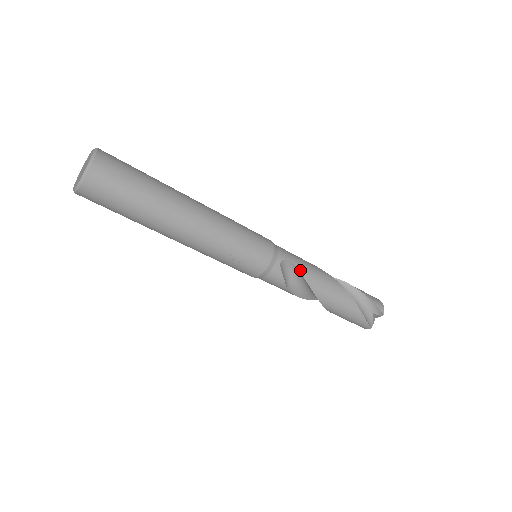
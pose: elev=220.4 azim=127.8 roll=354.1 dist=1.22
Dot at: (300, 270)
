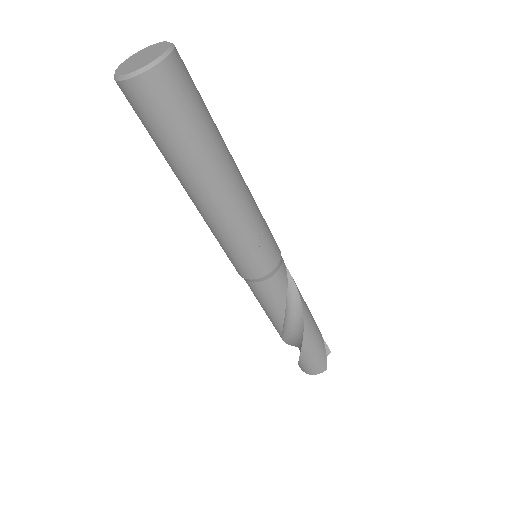
Dot at: occluded
